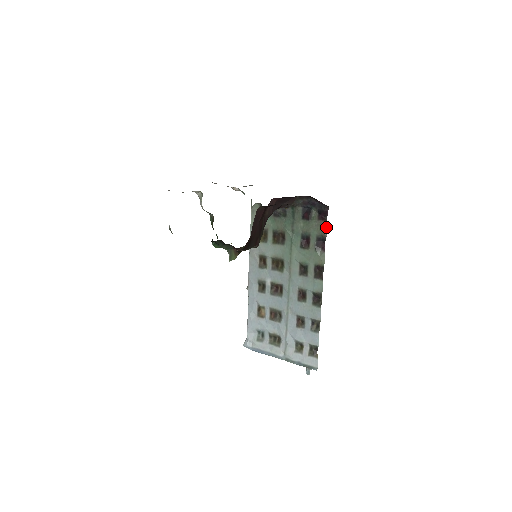
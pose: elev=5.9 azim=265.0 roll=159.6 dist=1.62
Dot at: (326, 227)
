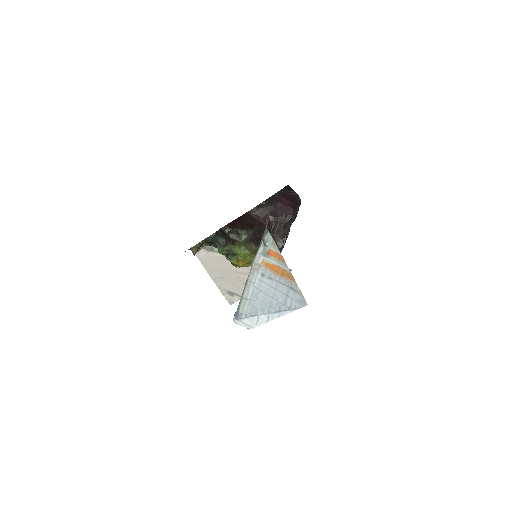
Dot at: occluded
